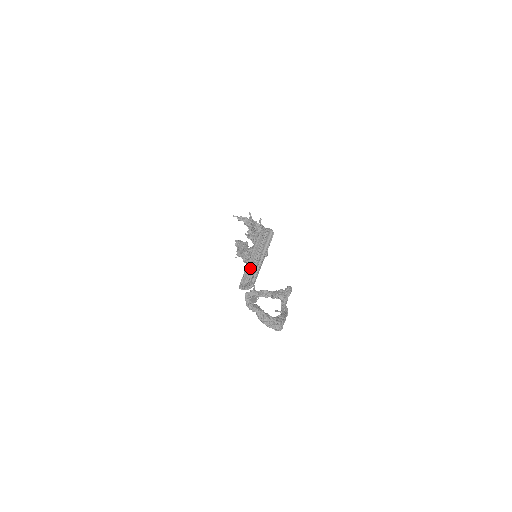
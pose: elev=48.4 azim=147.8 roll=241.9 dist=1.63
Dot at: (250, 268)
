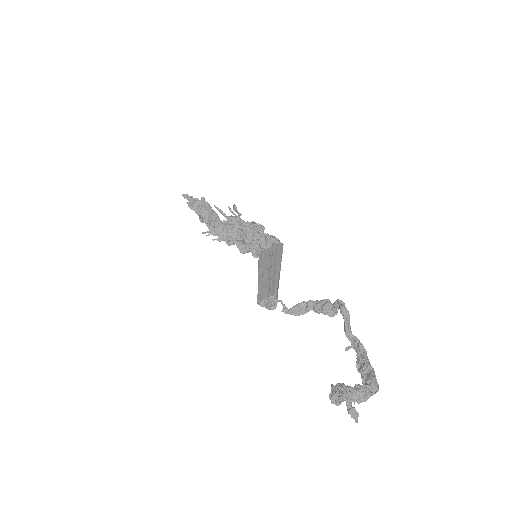
Dot at: (264, 285)
